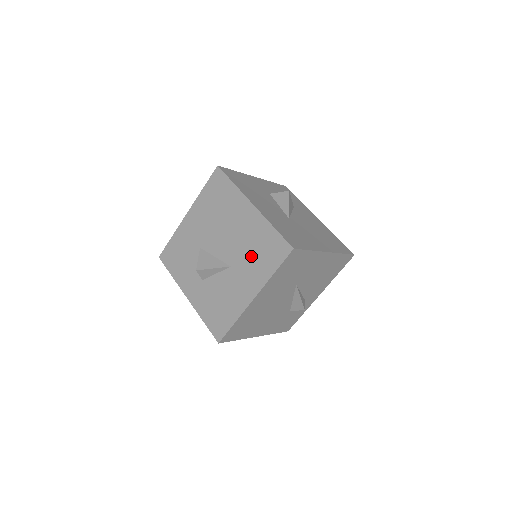
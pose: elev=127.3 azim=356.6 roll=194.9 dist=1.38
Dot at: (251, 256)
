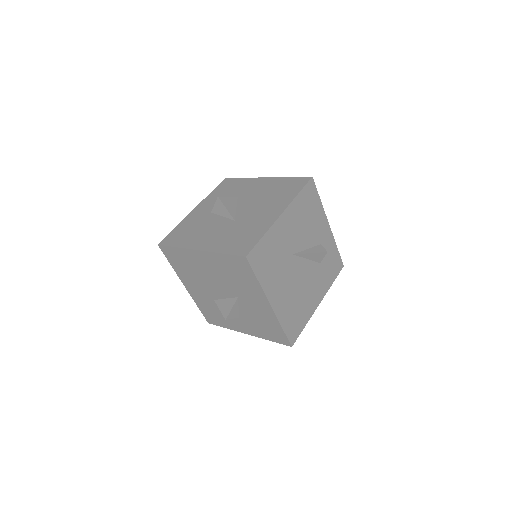
Dot at: (237, 282)
